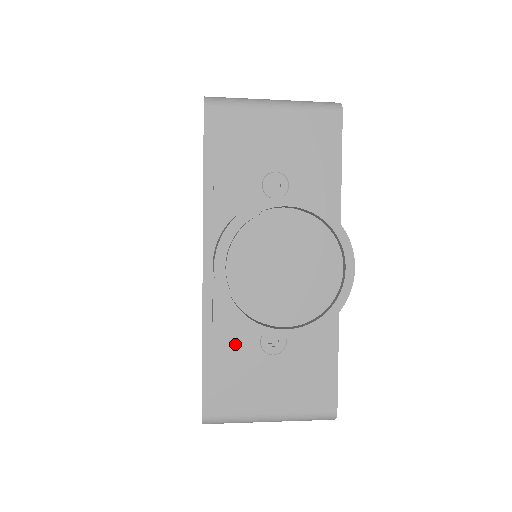
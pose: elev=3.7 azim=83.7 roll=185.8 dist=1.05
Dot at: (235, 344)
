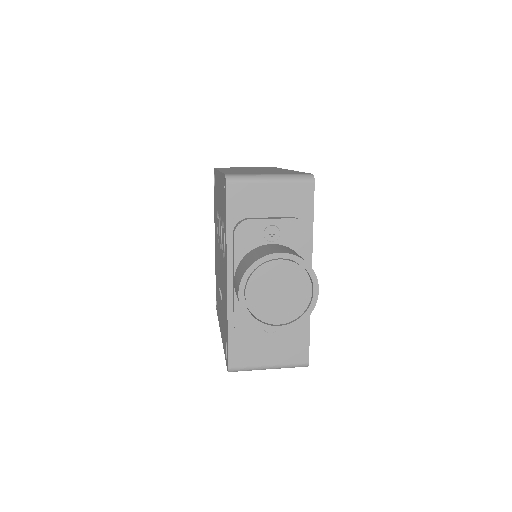
Dot at: (248, 328)
